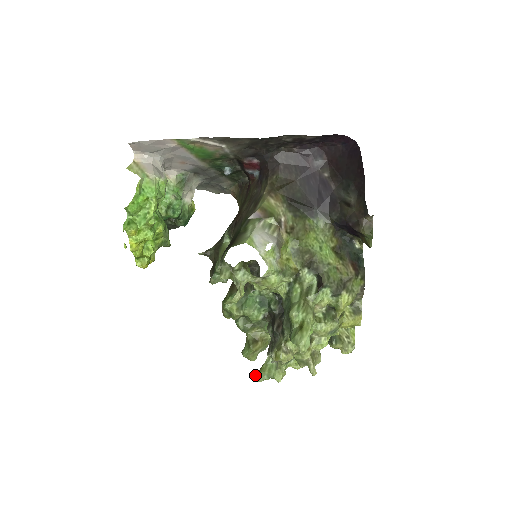
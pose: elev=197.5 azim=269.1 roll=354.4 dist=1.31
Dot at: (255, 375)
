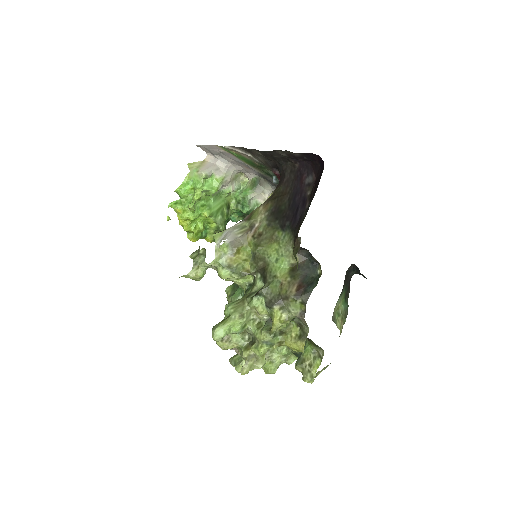
Dot at: (230, 358)
